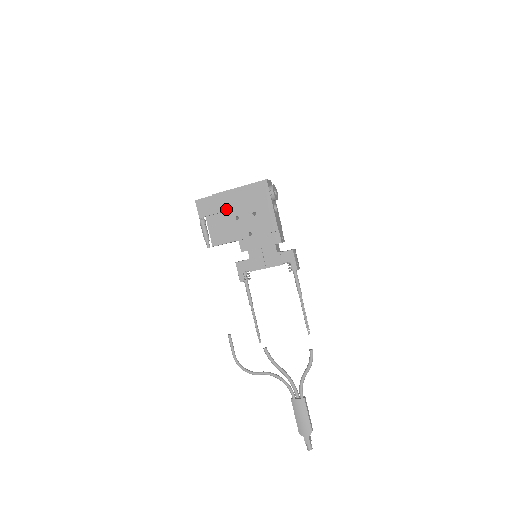
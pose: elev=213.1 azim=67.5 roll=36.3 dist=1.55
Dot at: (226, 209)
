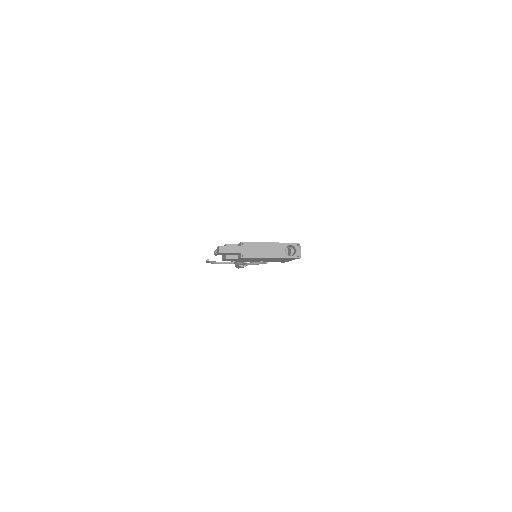
Dot at: occluded
